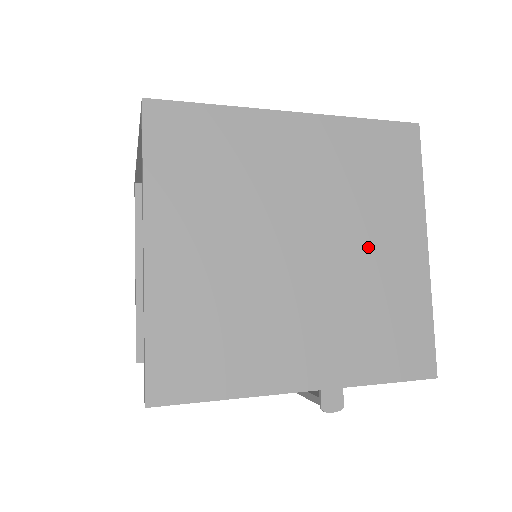
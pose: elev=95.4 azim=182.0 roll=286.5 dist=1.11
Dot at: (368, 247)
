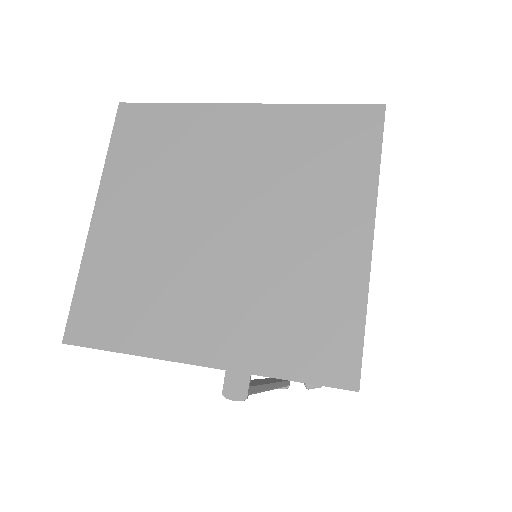
Dot at: (296, 231)
